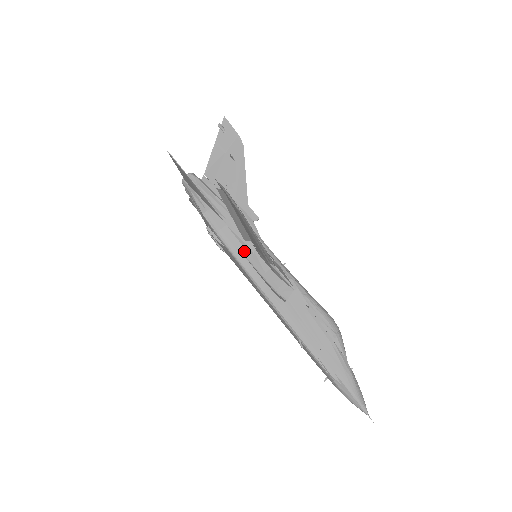
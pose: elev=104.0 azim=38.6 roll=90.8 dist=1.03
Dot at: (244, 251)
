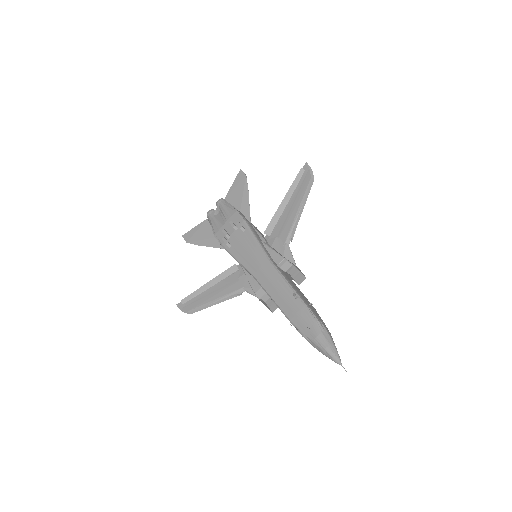
Dot at: (260, 239)
